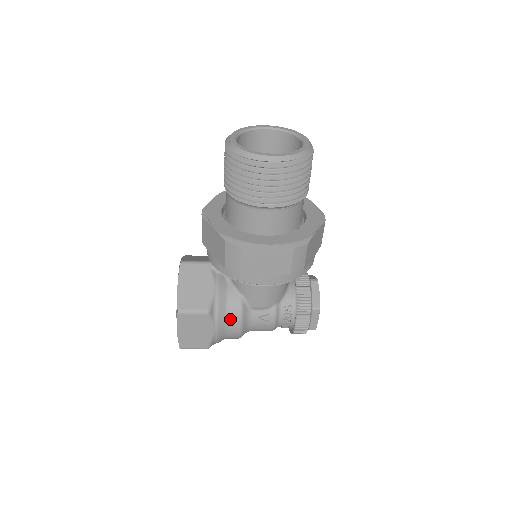
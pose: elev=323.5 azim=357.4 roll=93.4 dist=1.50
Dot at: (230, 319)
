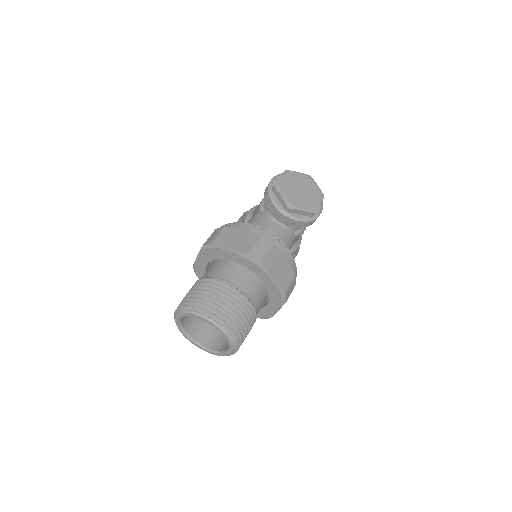
Dot at: occluded
